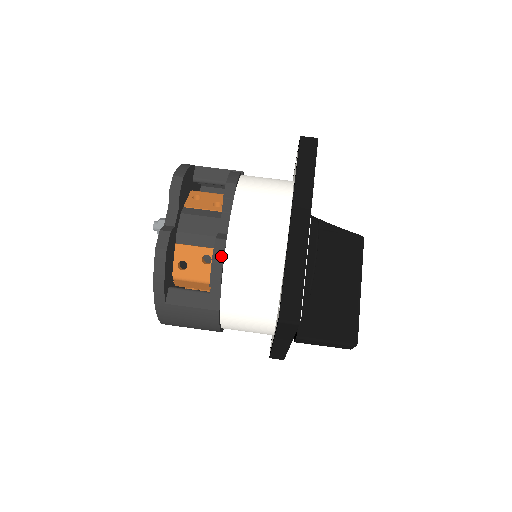
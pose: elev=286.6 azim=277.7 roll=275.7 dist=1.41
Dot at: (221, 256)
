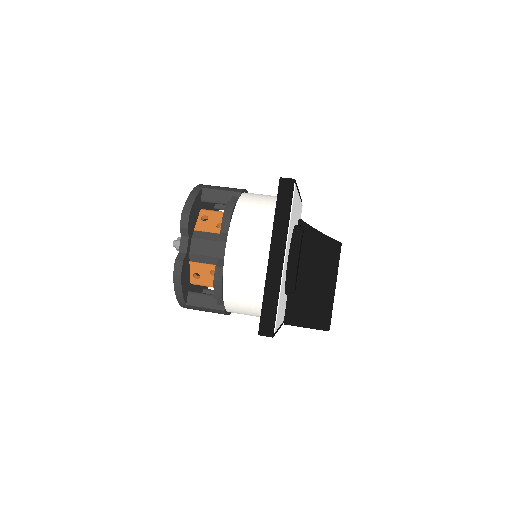
Dot at: (220, 281)
